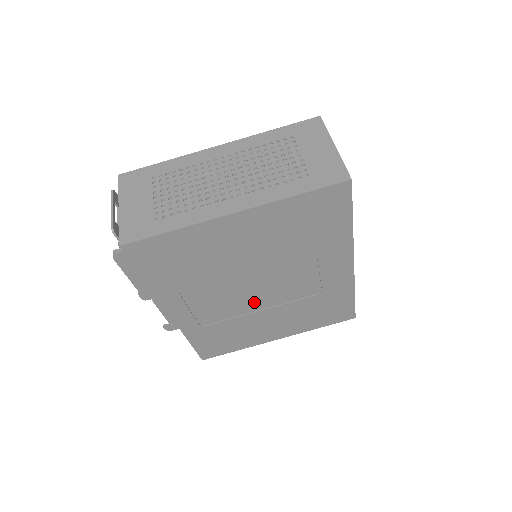
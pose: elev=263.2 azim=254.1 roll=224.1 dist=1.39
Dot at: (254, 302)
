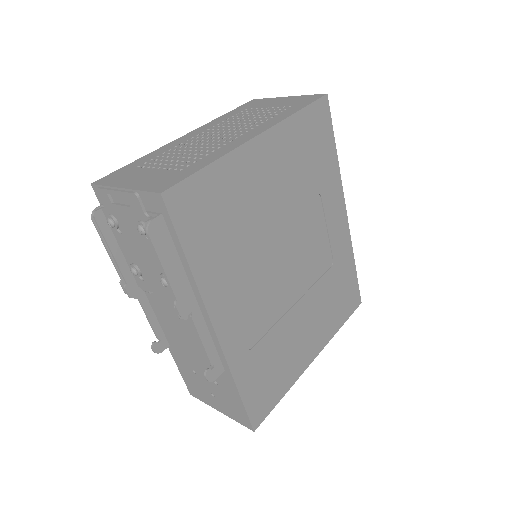
Dot at: (287, 291)
